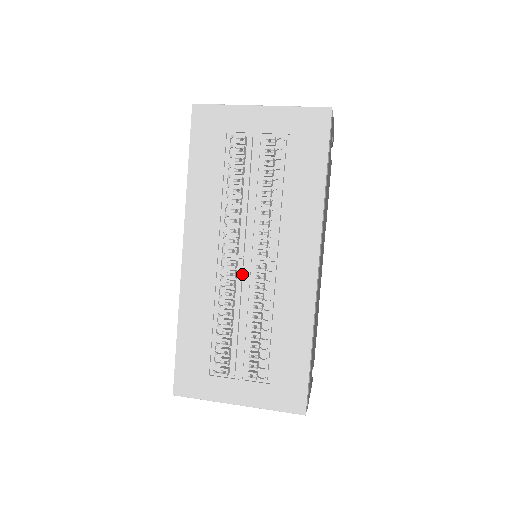
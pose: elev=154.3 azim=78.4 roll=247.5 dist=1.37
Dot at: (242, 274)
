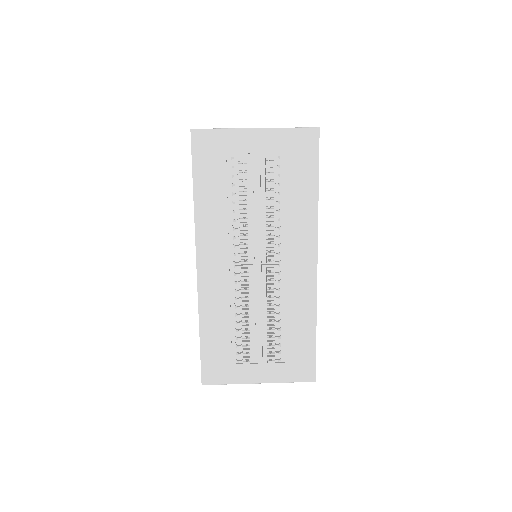
Dot at: (253, 278)
